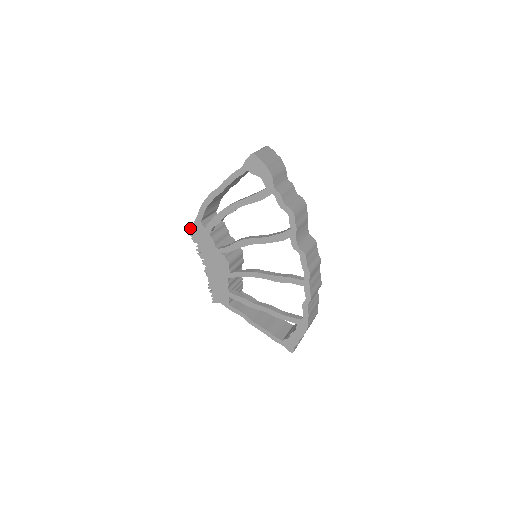
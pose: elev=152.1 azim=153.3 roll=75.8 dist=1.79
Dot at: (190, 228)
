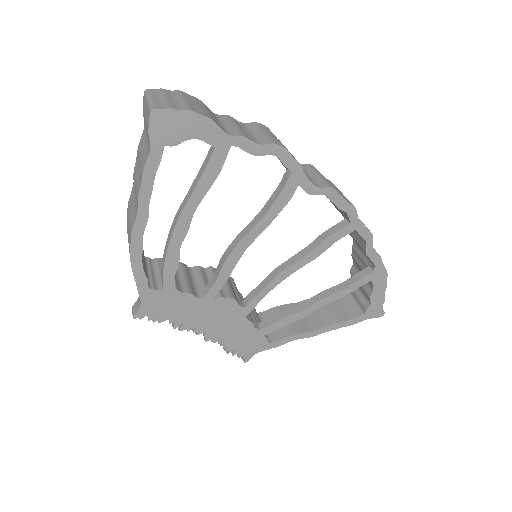
Dot at: (140, 311)
